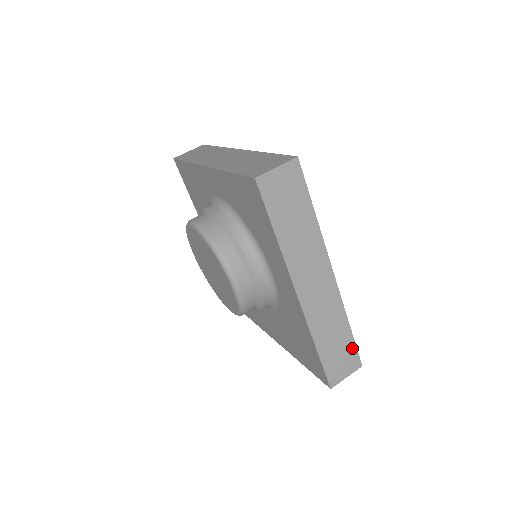
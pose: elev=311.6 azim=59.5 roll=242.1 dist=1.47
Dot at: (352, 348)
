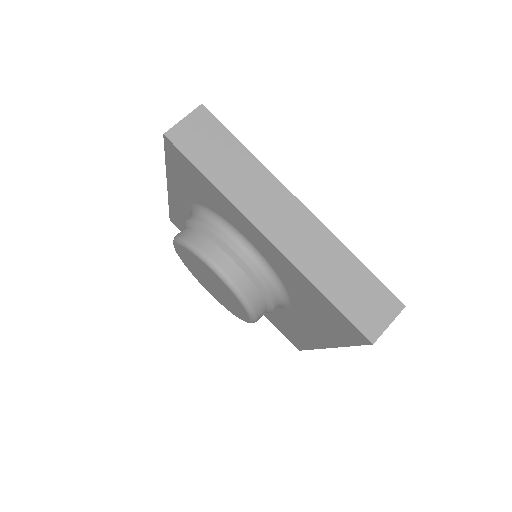
Dot at: (376, 285)
